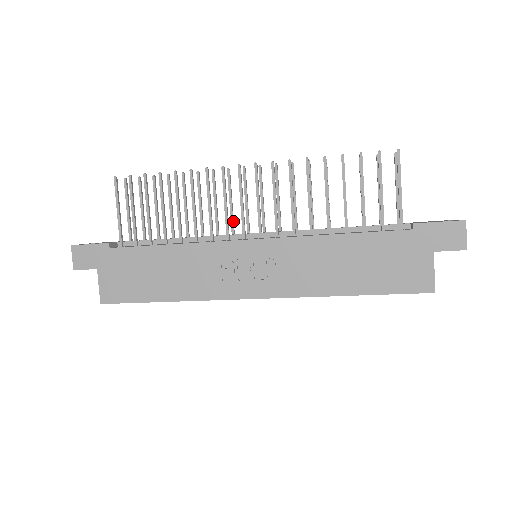
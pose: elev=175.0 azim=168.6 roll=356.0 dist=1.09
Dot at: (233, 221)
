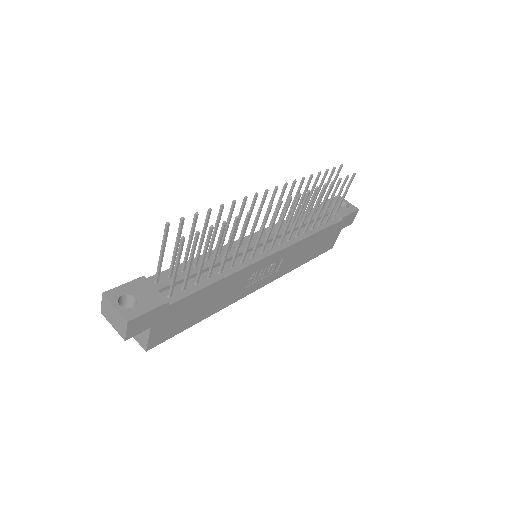
Dot at: (244, 233)
